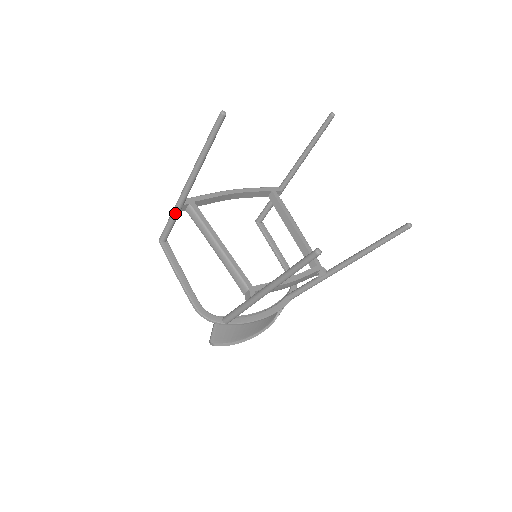
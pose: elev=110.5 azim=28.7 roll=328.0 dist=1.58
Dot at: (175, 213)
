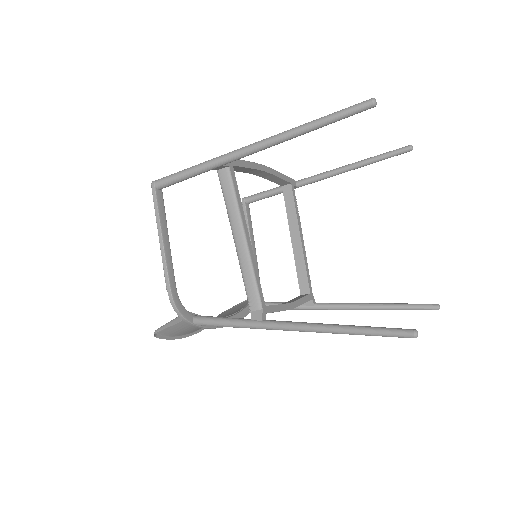
Dot at: (205, 168)
